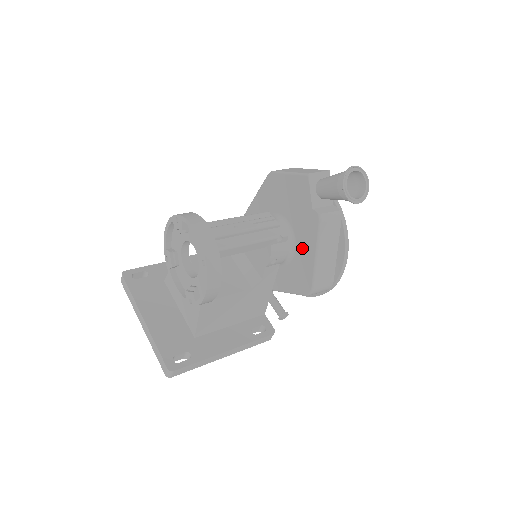
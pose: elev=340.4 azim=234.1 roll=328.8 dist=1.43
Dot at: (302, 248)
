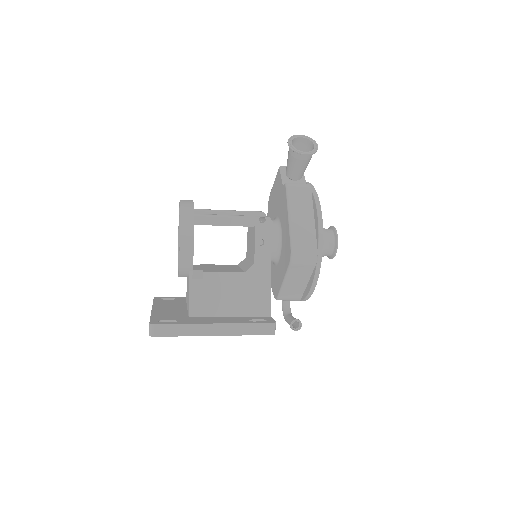
Dot at: (283, 224)
